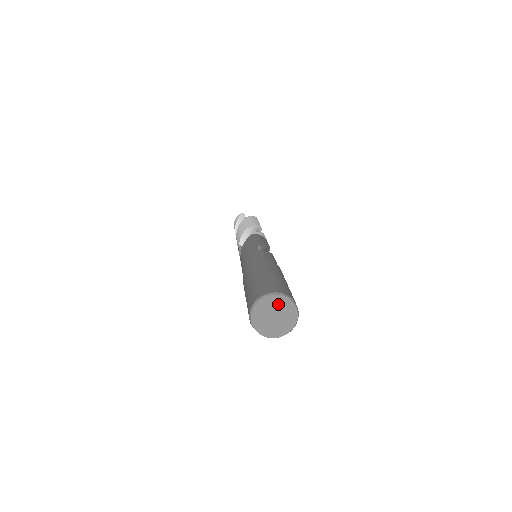
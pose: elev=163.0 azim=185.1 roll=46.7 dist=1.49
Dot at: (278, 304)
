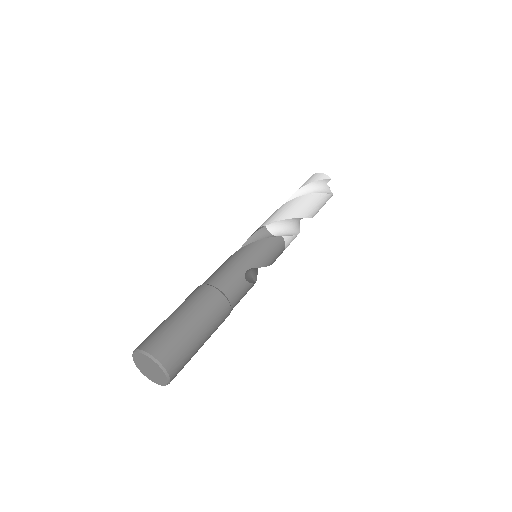
Dot at: (159, 372)
